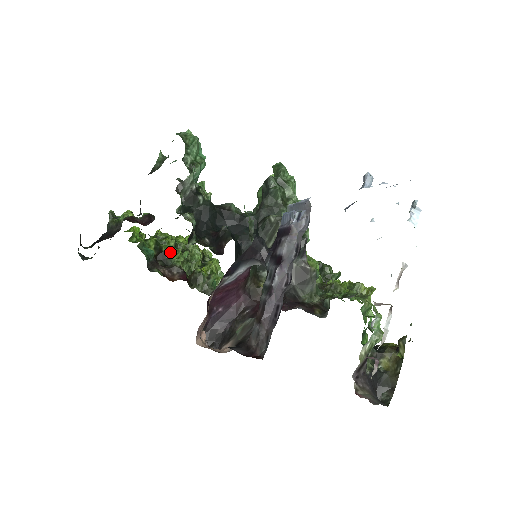
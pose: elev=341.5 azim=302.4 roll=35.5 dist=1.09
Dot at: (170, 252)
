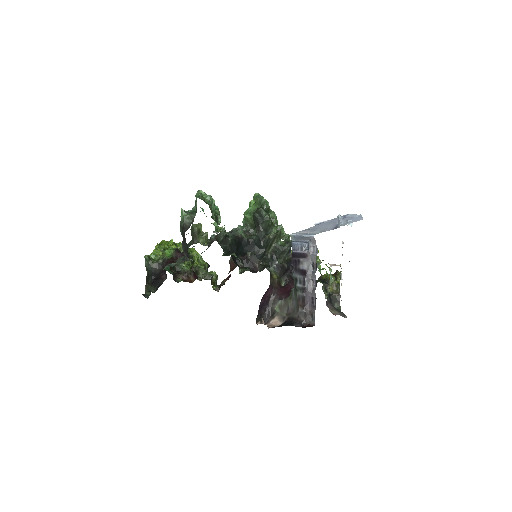
Dot at: occluded
